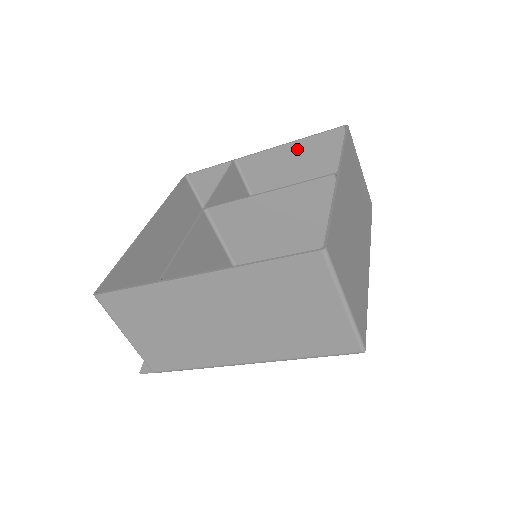
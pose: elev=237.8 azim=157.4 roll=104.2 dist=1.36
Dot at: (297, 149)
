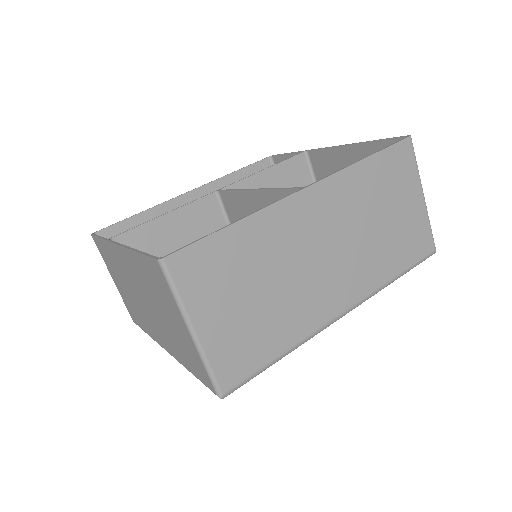
Dot at: (359, 153)
